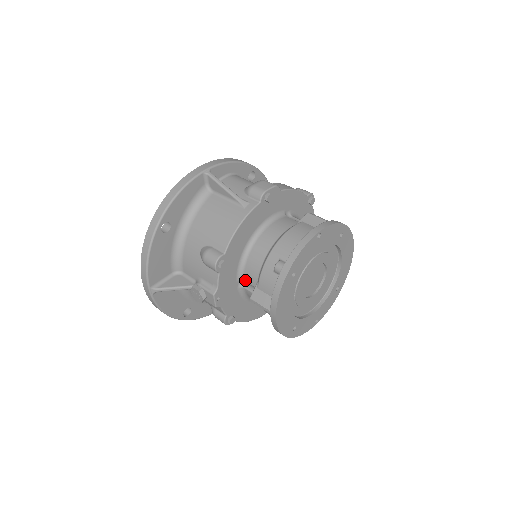
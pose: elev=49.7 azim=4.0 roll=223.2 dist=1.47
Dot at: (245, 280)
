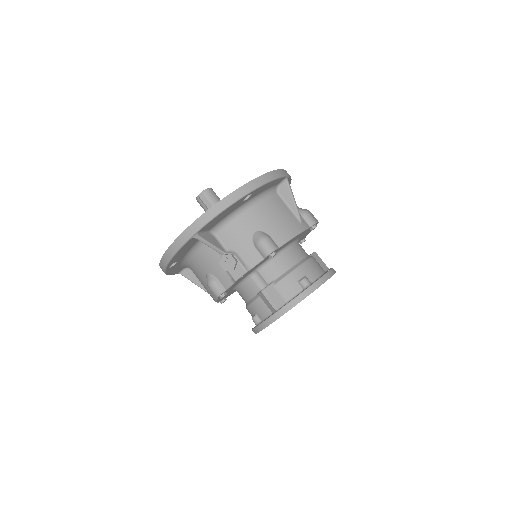
Dot at: (261, 273)
